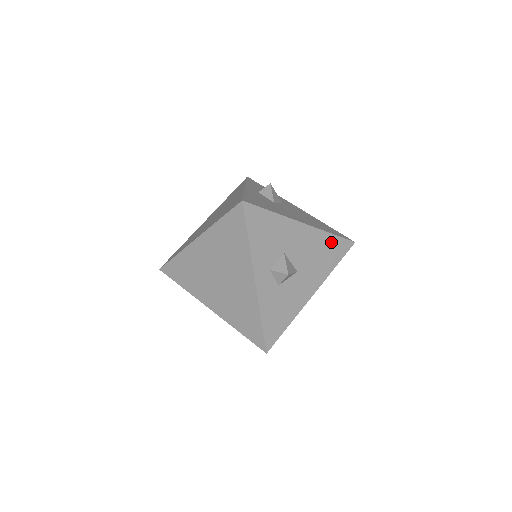
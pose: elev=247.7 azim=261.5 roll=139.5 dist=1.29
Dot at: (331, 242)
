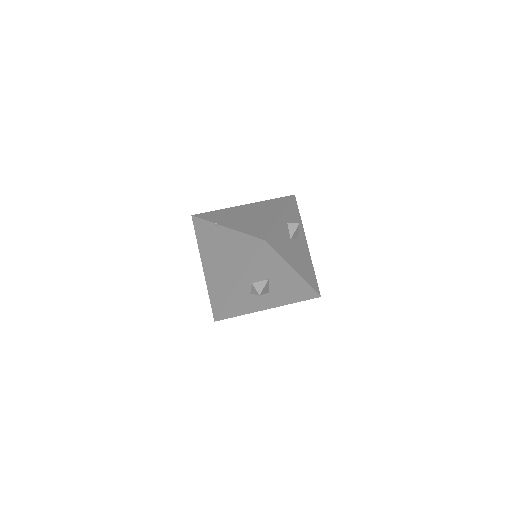
Dot at: (305, 289)
